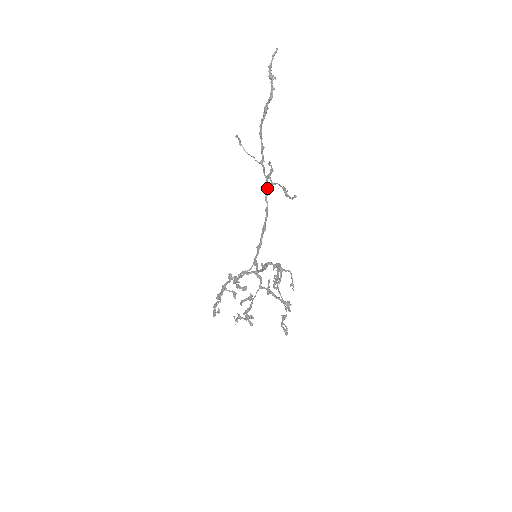
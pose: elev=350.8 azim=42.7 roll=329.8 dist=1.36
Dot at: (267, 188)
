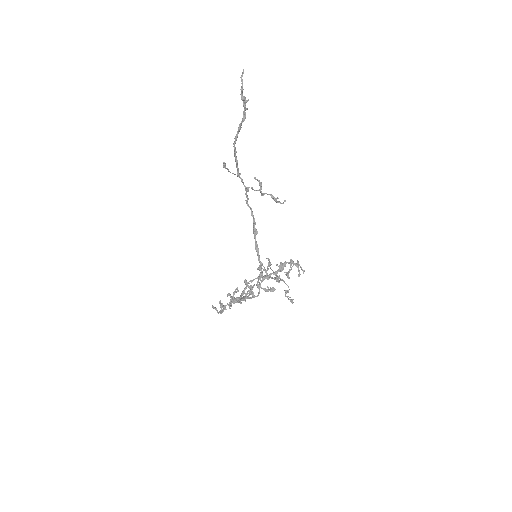
Dot at: (247, 196)
